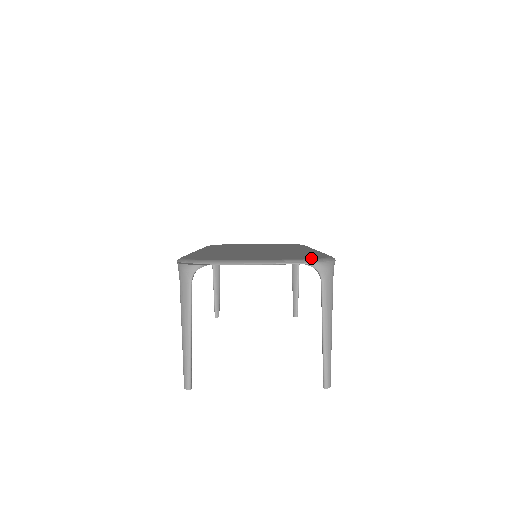
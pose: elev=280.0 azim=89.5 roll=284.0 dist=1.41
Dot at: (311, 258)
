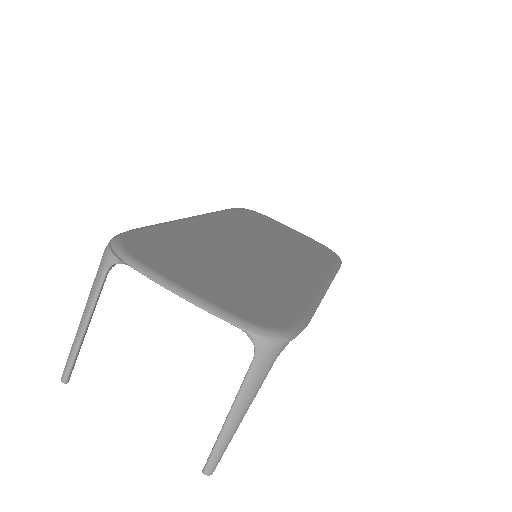
Dot at: (259, 322)
